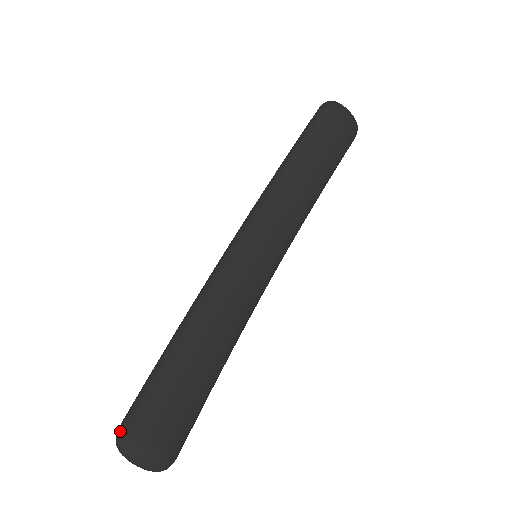
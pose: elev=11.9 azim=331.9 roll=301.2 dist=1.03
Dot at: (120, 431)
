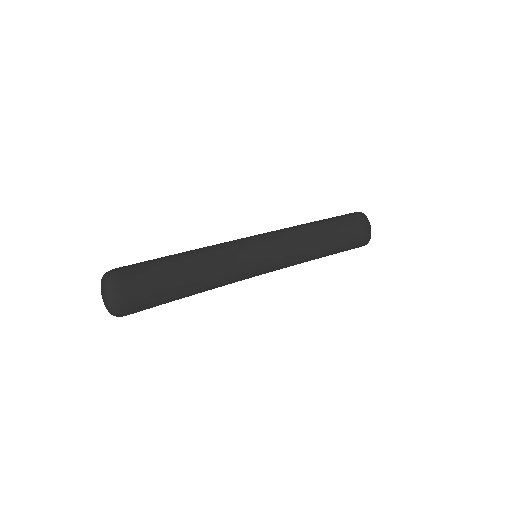
Dot at: (112, 271)
